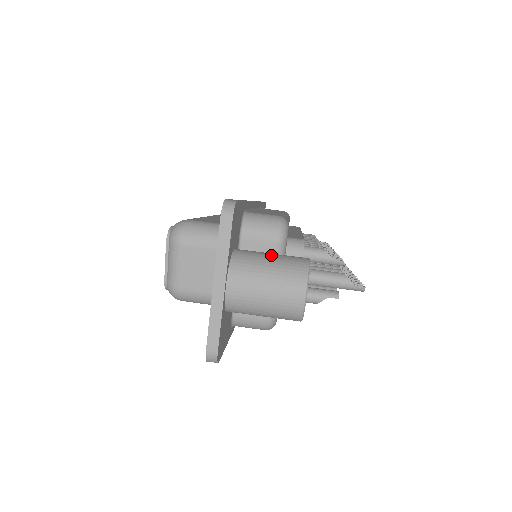
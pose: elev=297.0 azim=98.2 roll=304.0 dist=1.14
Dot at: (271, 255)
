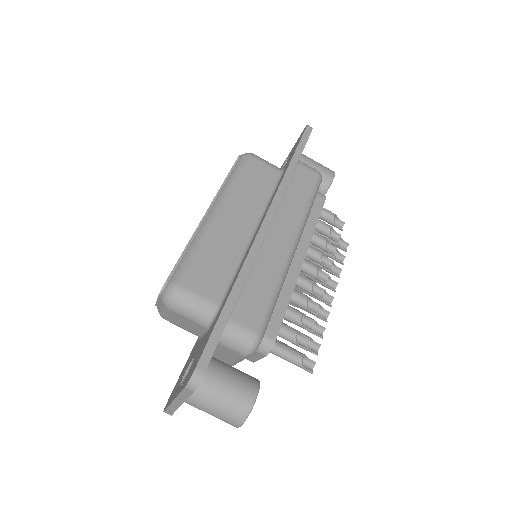
Dot at: (227, 389)
